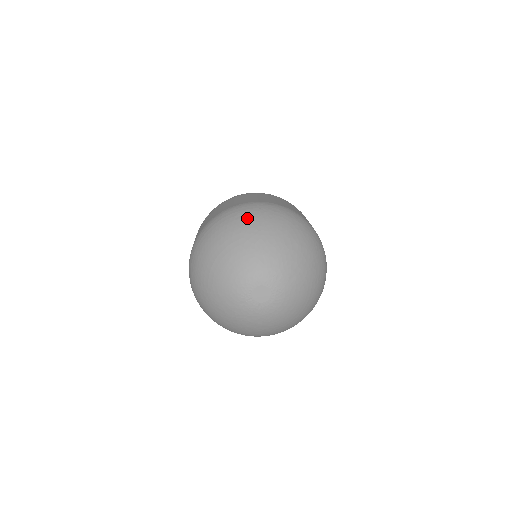
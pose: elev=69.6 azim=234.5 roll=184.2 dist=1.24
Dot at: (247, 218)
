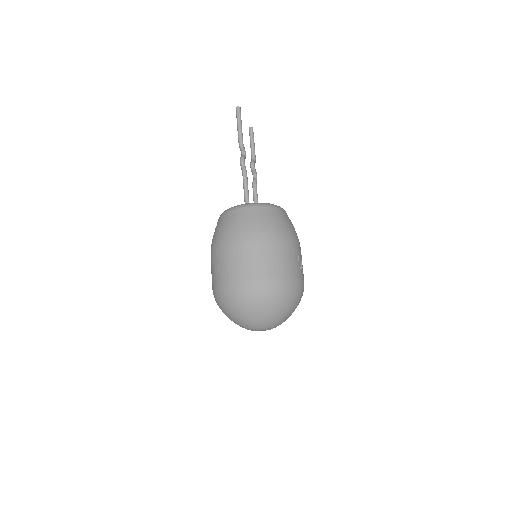
Dot at: (223, 306)
